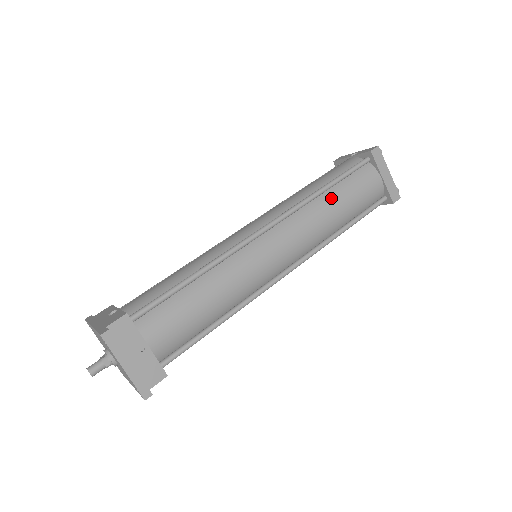
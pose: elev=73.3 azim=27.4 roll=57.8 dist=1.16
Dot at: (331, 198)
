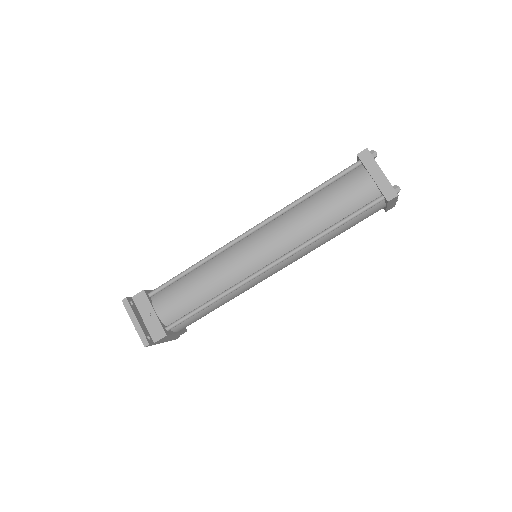
Dot at: (312, 203)
